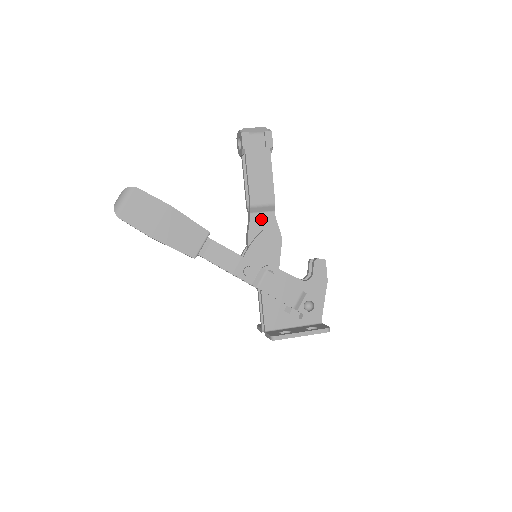
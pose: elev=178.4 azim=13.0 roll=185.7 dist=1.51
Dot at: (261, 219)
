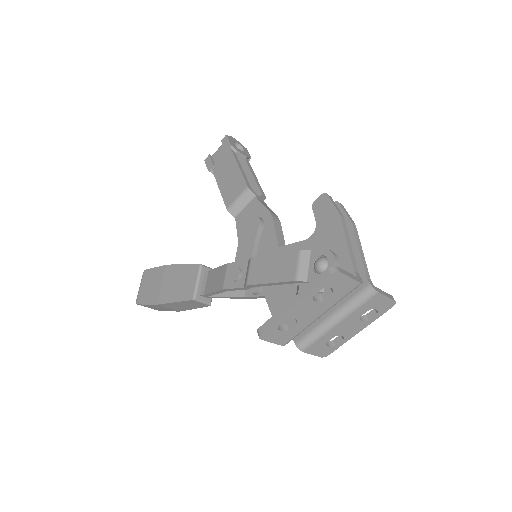
Dot at: (246, 214)
